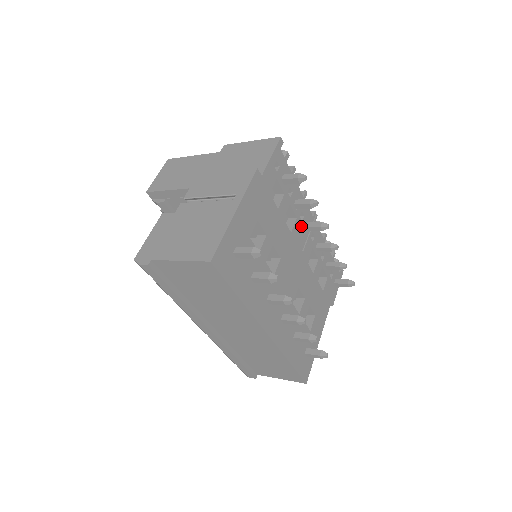
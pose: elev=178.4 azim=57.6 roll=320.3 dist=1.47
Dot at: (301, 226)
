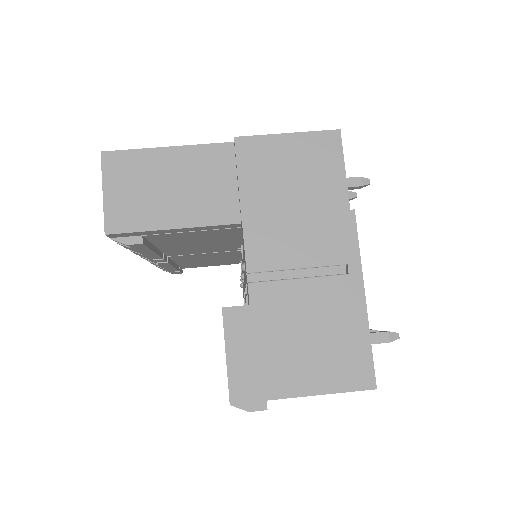
Dot at: occluded
